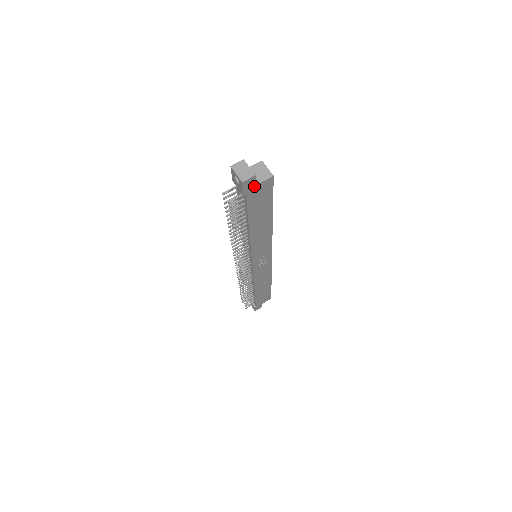
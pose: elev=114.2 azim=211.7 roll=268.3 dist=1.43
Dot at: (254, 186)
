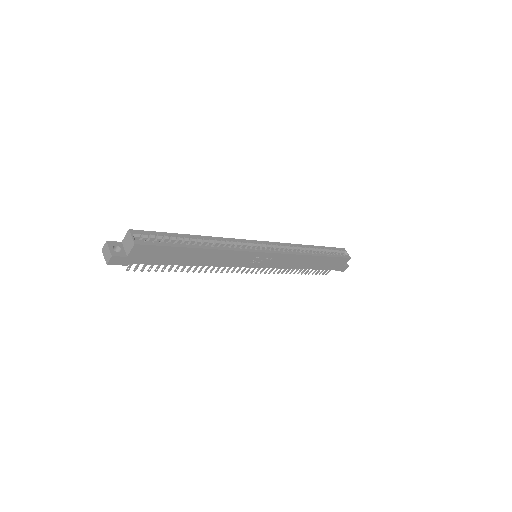
Dot at: (127, 258)
